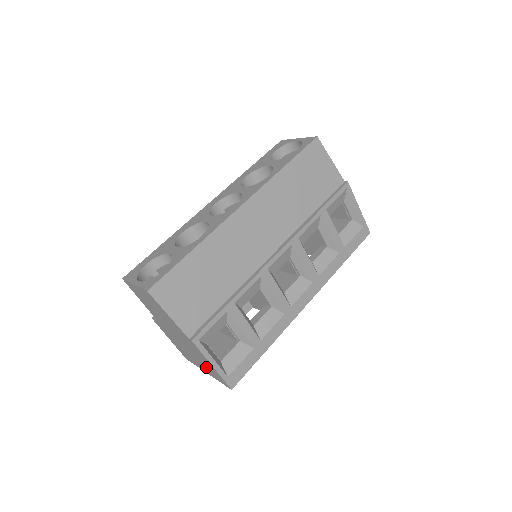
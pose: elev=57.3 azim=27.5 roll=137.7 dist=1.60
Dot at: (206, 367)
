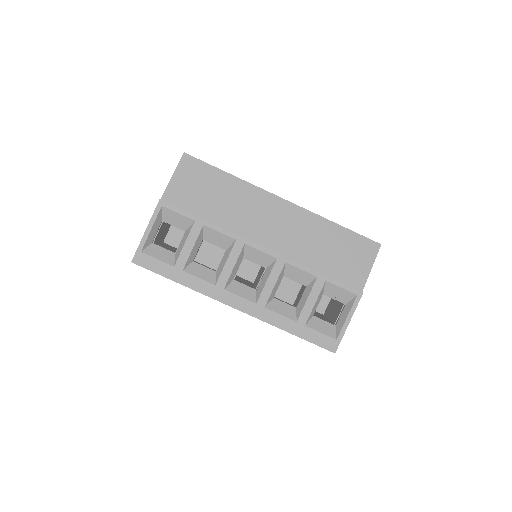
Dot at: occluded
